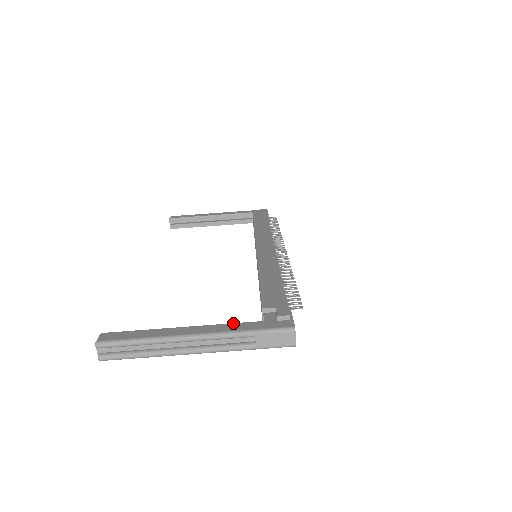
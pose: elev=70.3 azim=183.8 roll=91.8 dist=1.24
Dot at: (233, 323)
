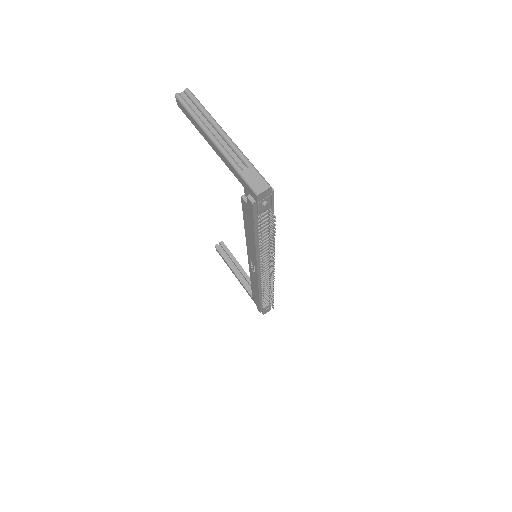
Dot at: occluded
